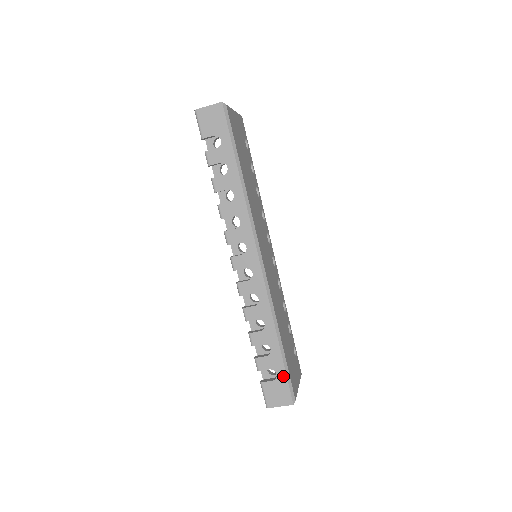
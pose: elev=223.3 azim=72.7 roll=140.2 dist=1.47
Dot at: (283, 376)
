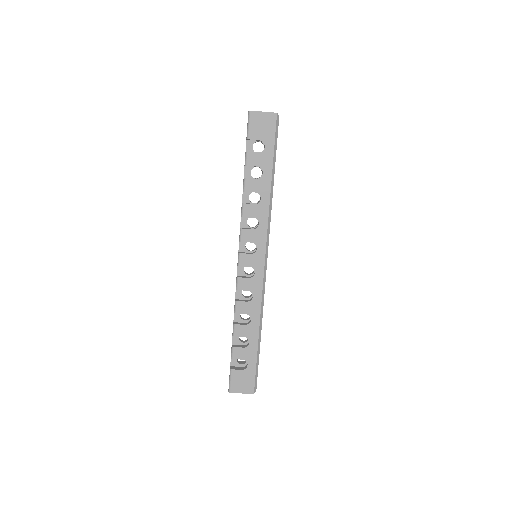
Dot at: (253, 368)
